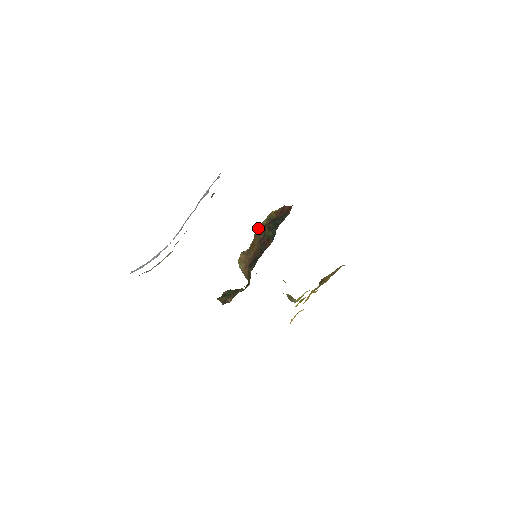
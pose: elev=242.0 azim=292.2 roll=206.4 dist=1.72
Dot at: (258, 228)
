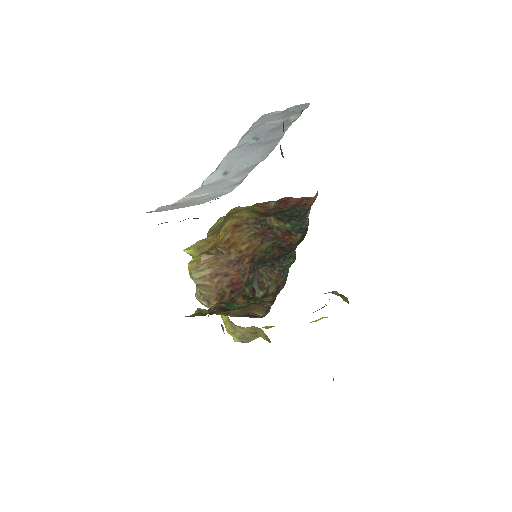
Dot at: (233, 221)
